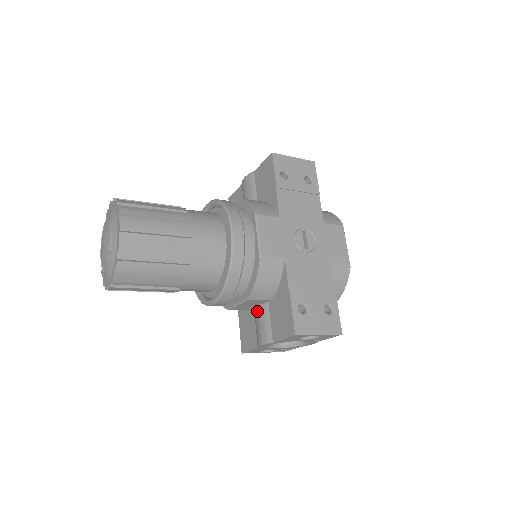
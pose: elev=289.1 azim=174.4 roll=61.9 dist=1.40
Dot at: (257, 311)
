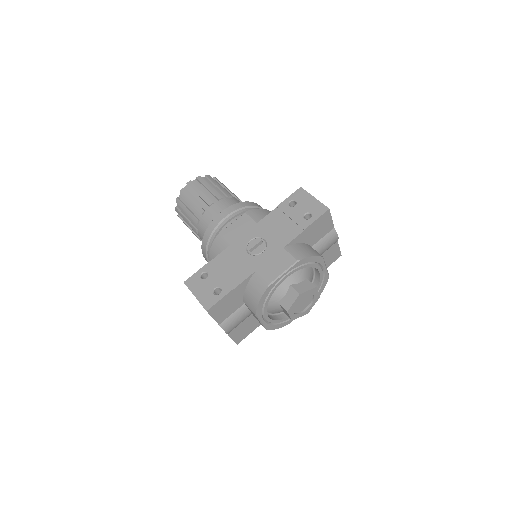
Dot at: occluded
